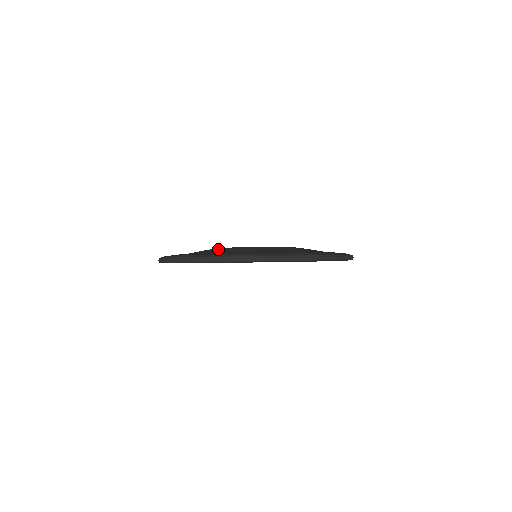
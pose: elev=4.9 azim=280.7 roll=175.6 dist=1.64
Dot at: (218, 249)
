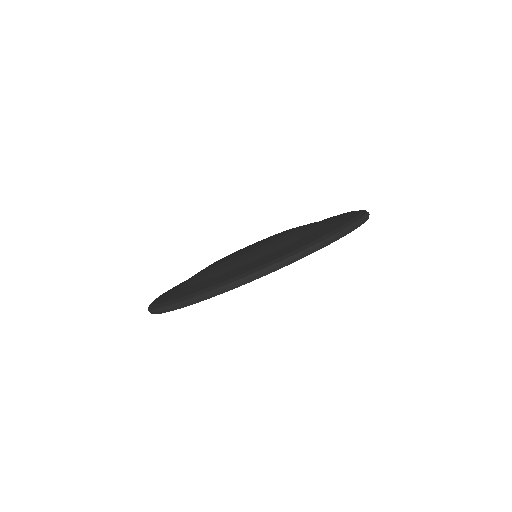
Dot at: (196, 275)
